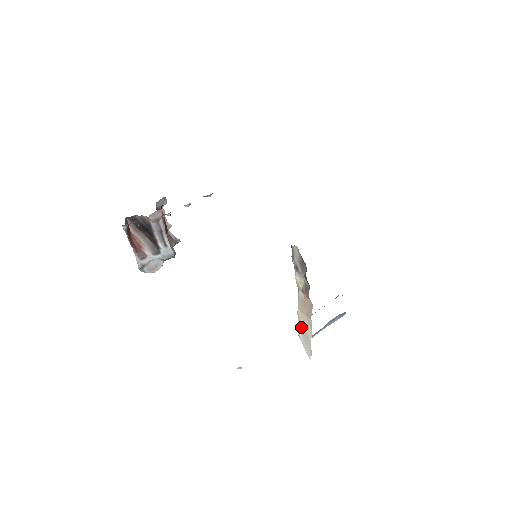
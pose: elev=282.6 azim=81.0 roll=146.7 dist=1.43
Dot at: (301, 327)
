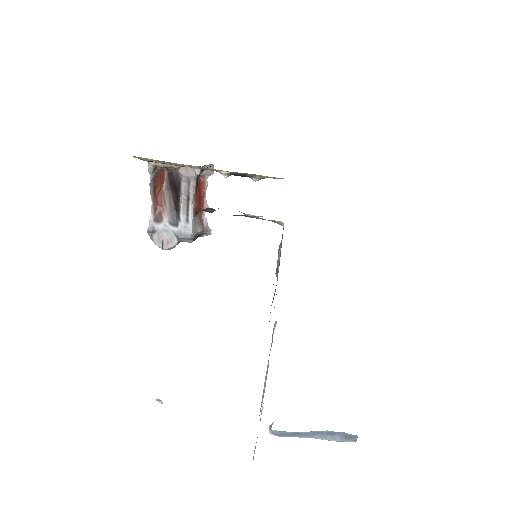
Dot at: occluded
